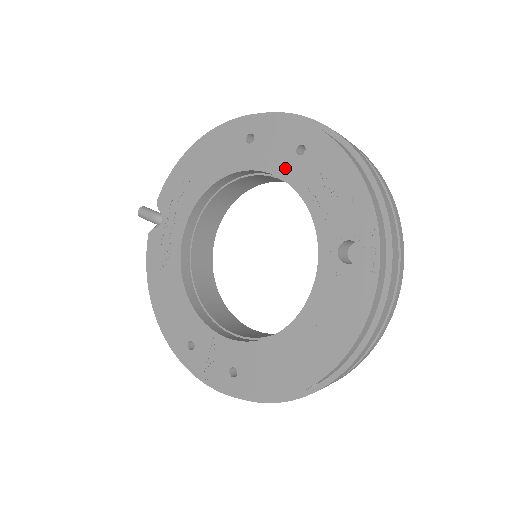
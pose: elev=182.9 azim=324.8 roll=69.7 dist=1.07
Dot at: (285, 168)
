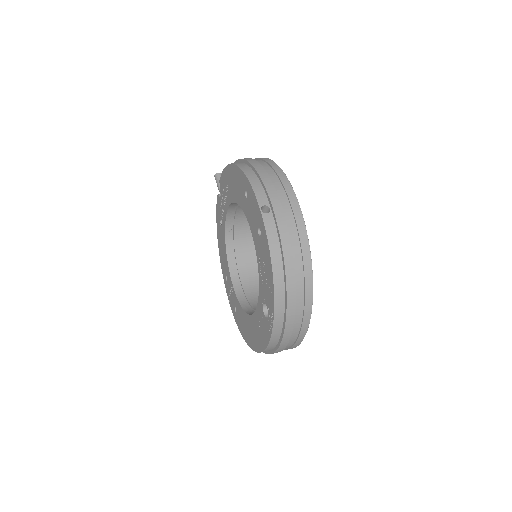
Dot at: (254, 234)
